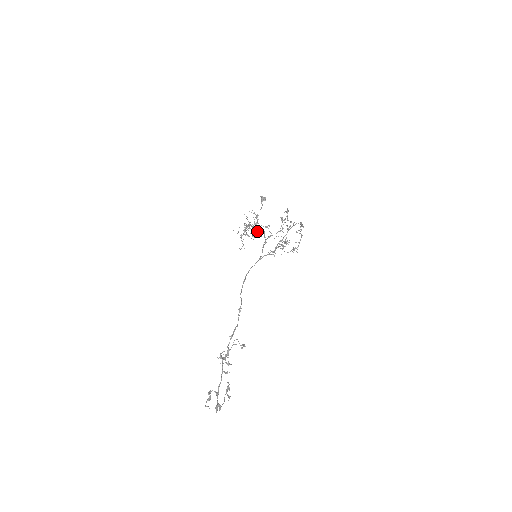
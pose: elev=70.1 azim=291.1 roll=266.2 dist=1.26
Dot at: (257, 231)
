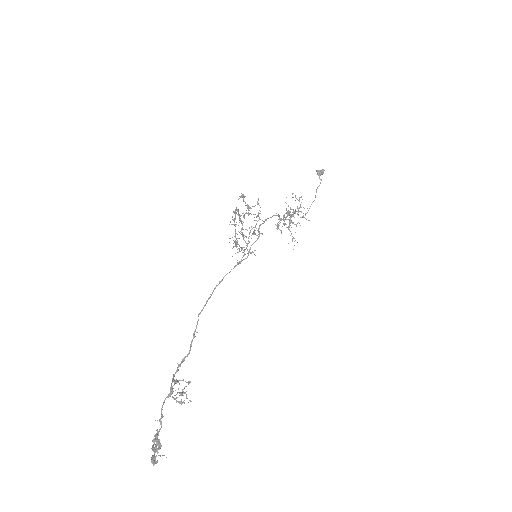
Dot at: (303, 216)
